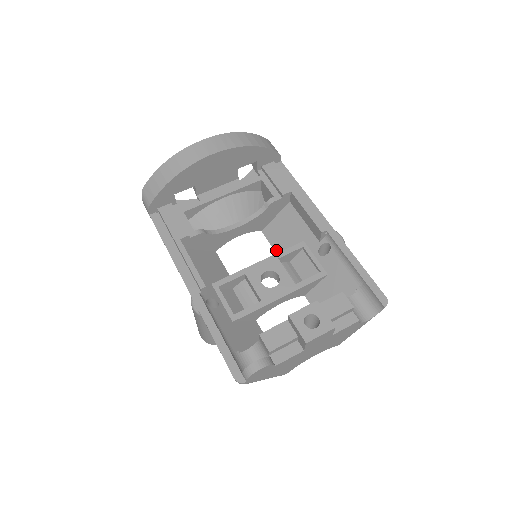
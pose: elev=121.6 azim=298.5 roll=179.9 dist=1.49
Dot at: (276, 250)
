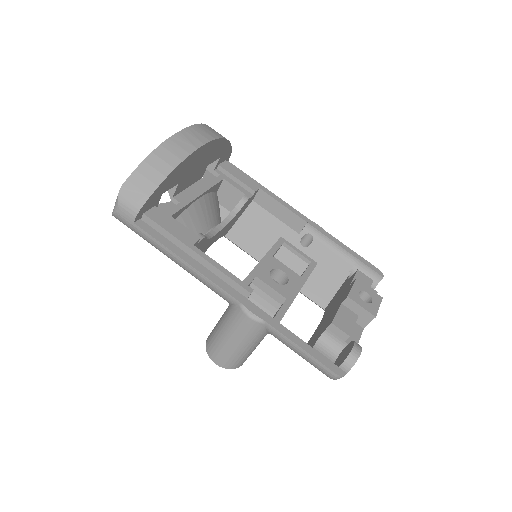
Dot at: (250, 252)
